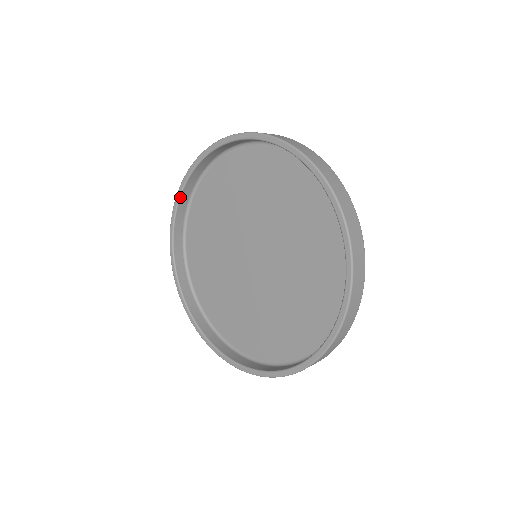
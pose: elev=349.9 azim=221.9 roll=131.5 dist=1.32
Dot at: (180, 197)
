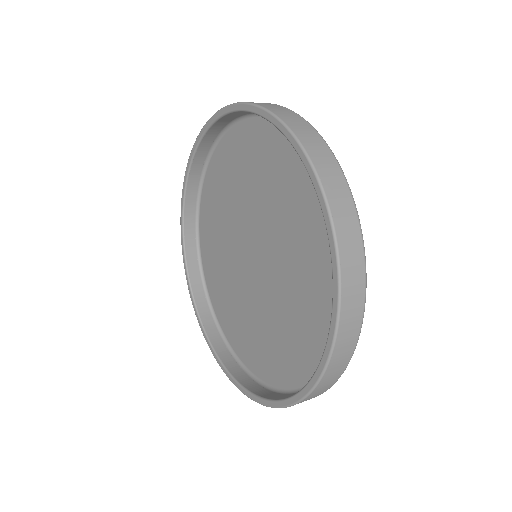
Dot at: (184, 248)
